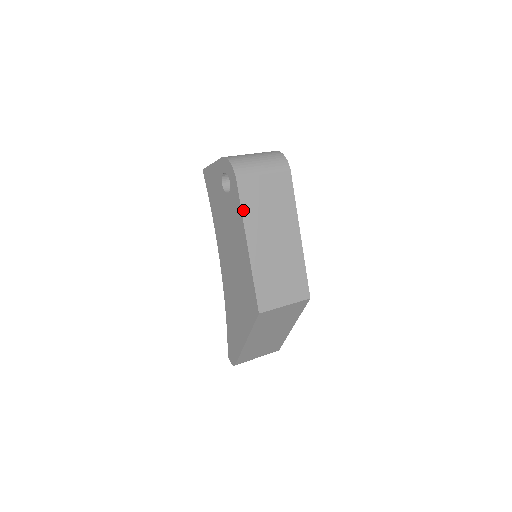
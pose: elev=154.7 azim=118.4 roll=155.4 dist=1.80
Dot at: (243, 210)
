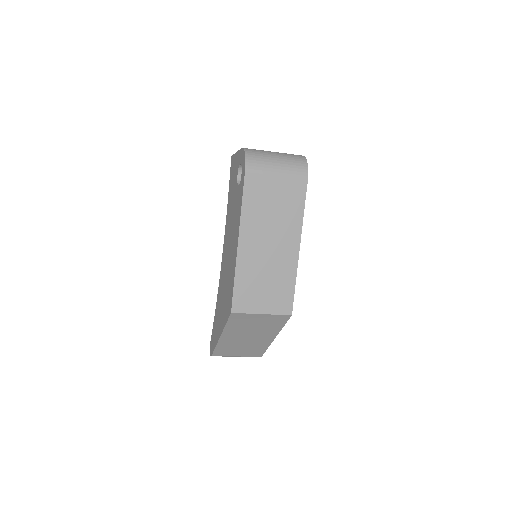
Dot at: (243, 206)
